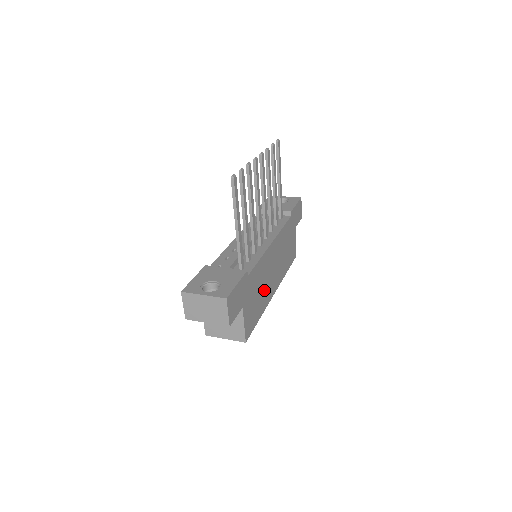
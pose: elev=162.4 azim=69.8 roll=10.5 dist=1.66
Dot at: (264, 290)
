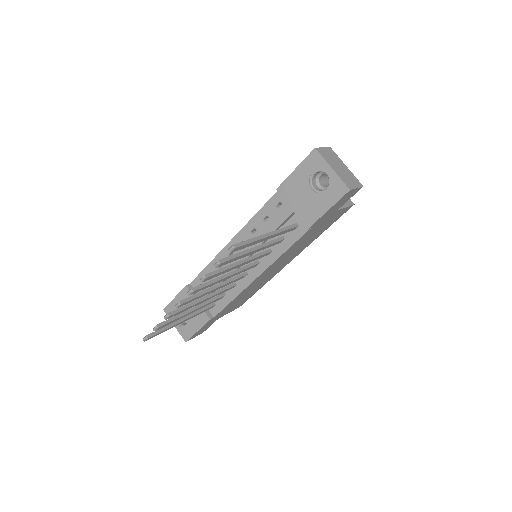
Dot at: (260, 284)
